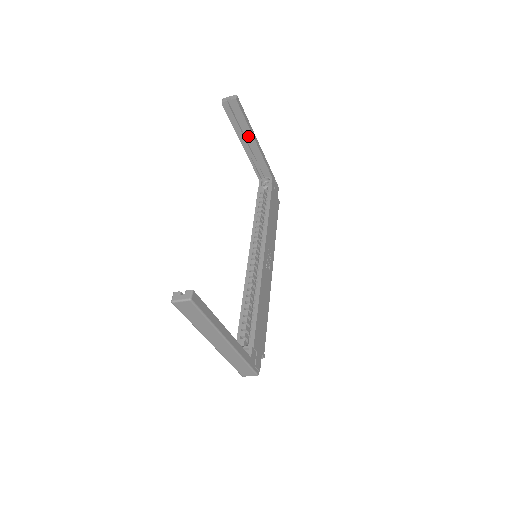
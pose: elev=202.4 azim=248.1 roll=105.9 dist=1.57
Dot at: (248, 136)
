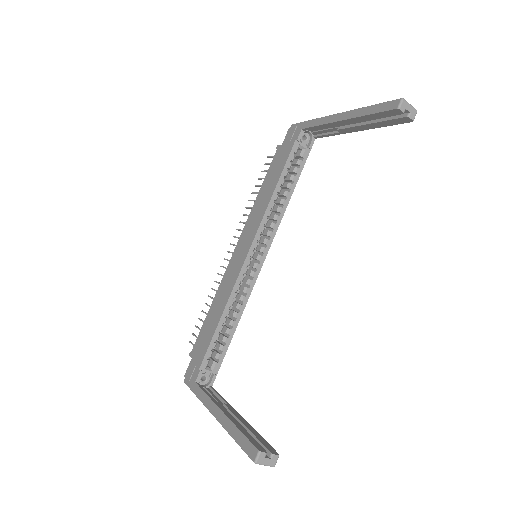
Dot at: (361, 126)
